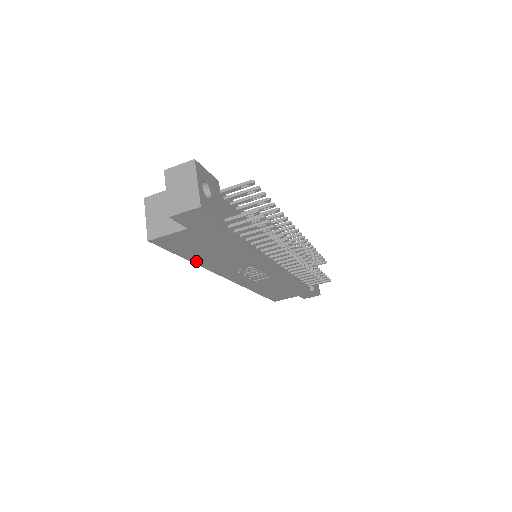
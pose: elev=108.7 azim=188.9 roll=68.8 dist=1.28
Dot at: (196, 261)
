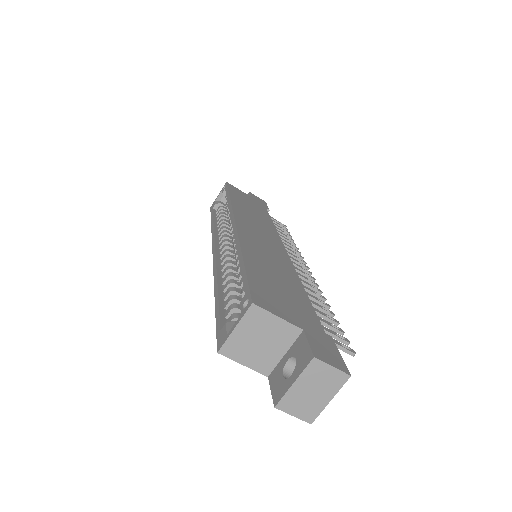
Dot at: occluded
